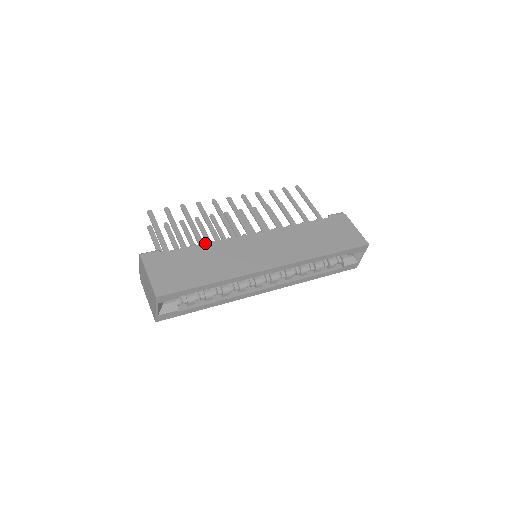
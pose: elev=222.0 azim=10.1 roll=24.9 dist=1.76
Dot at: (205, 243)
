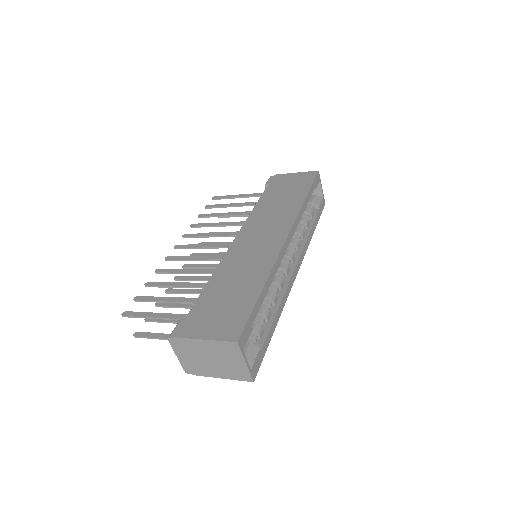
Dot at: (210, 277)
